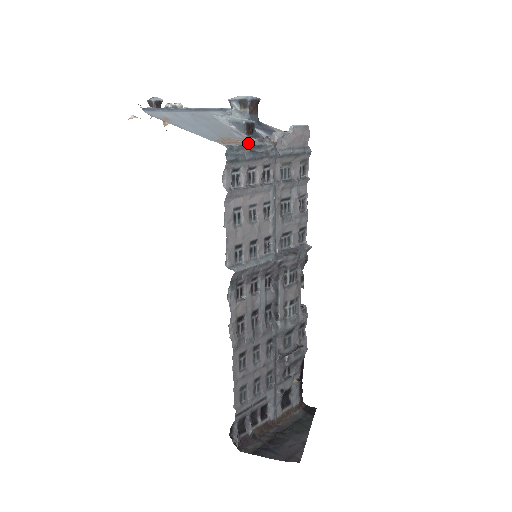
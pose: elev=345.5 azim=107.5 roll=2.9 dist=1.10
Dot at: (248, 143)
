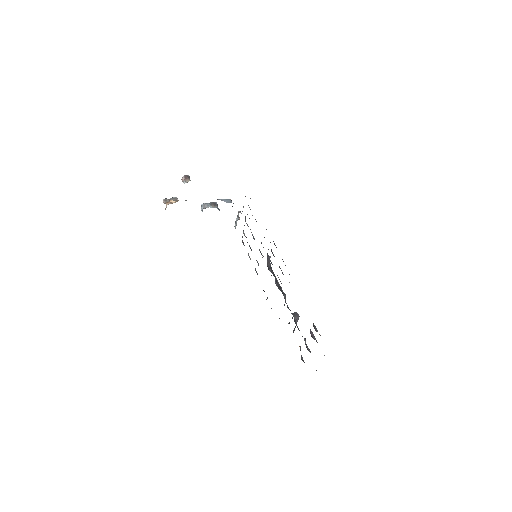
Dot at: occluded
